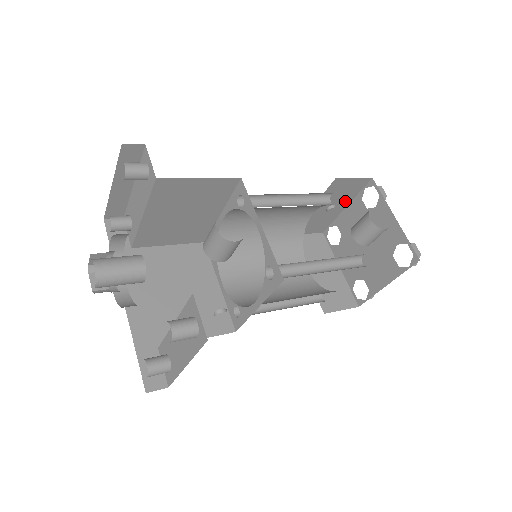
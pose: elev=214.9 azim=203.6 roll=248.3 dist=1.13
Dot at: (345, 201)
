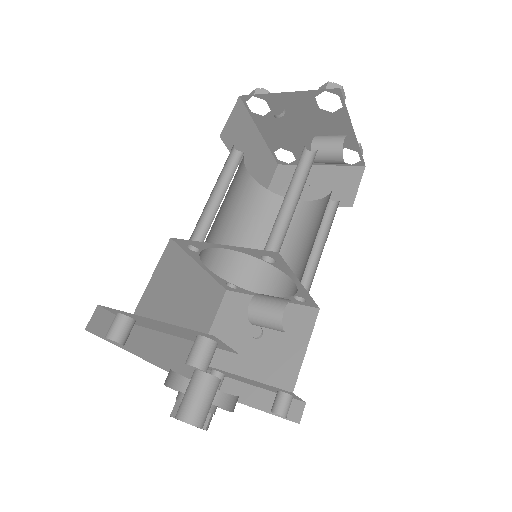
Dot at: occluded
